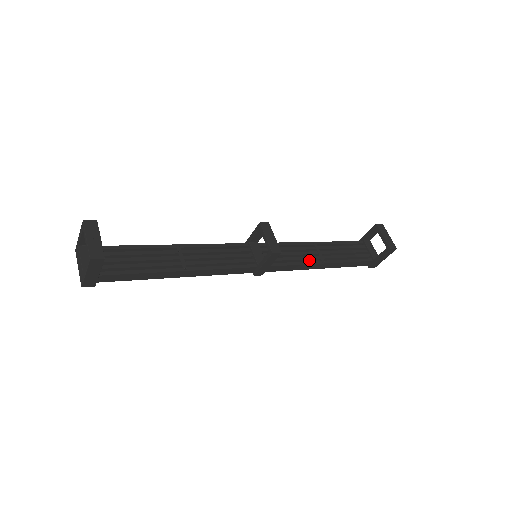
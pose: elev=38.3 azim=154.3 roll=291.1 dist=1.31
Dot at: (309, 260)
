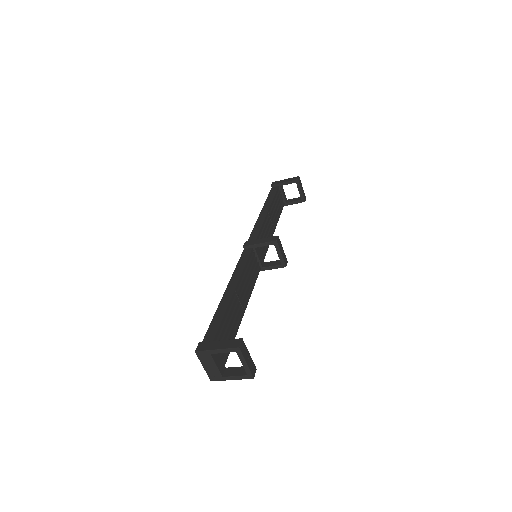
Dot at: (269, 233)
